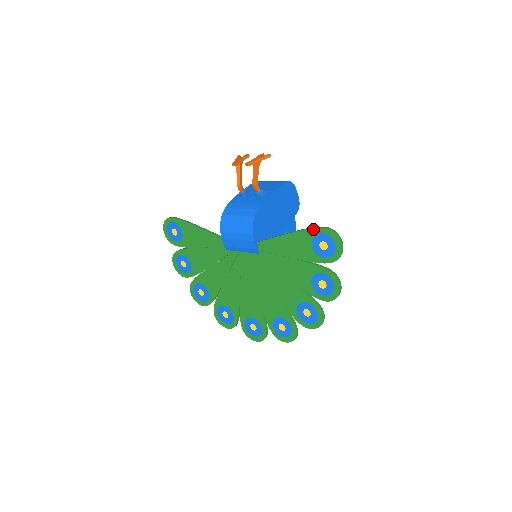
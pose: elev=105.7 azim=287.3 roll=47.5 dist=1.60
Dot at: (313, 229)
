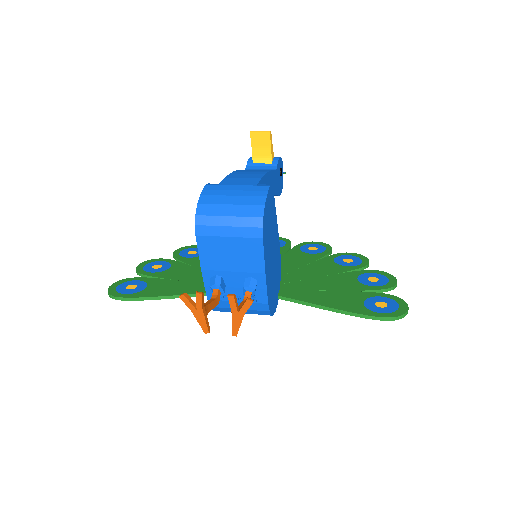
Dot at: (368, 318)
